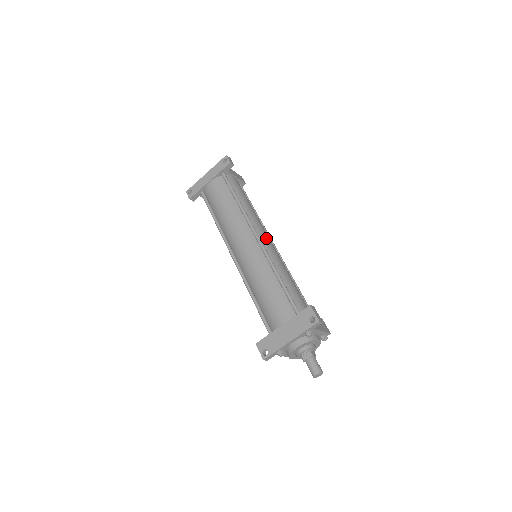
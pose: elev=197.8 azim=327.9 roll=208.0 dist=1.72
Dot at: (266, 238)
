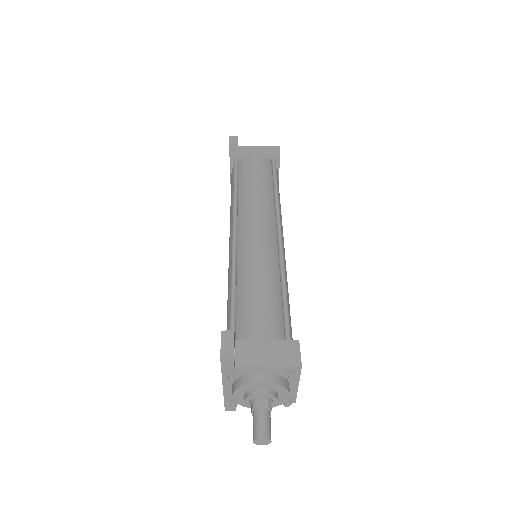
Dot at: (250, 230)
